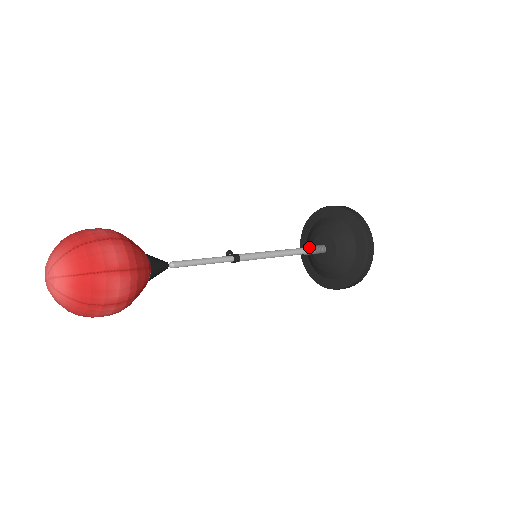
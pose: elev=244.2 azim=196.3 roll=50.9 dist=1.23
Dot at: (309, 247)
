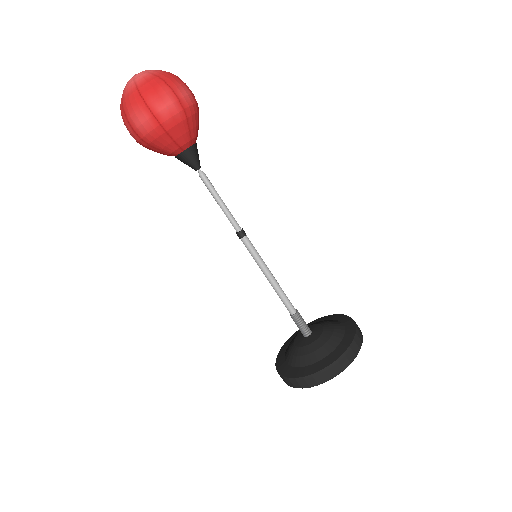
Dot at: occluded
